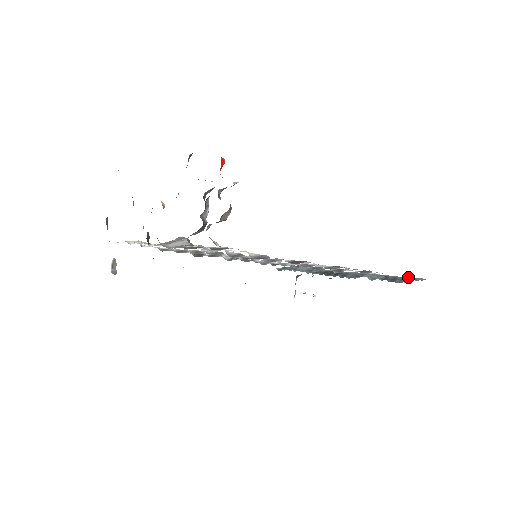
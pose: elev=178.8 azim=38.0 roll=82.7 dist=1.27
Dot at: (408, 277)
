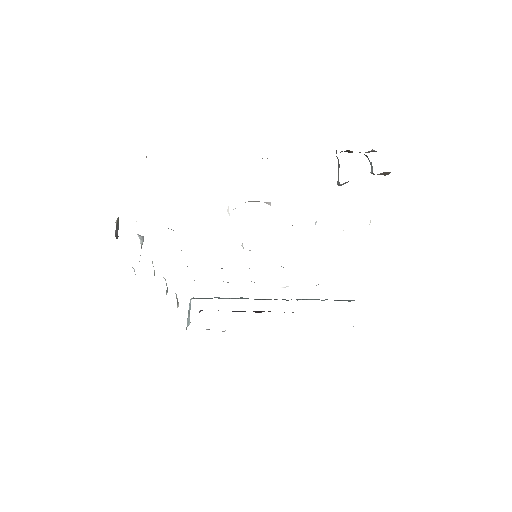
Dot at: occluded
